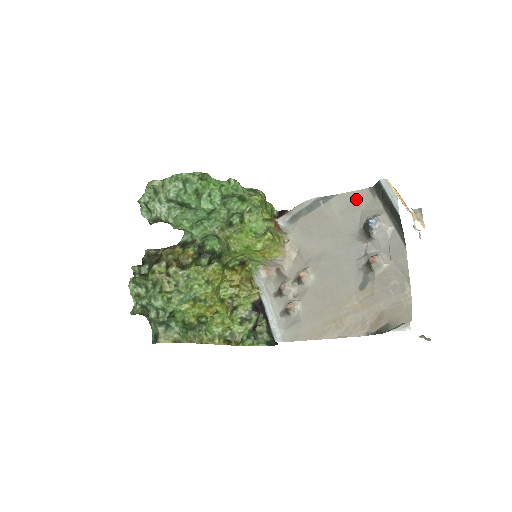
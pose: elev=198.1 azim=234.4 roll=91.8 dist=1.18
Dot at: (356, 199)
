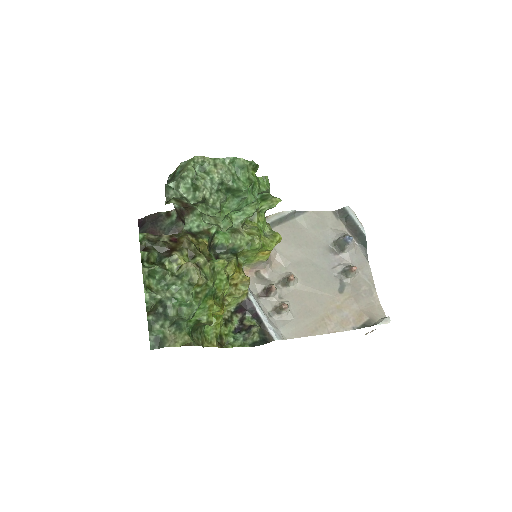
Dot at: (323, 218)
